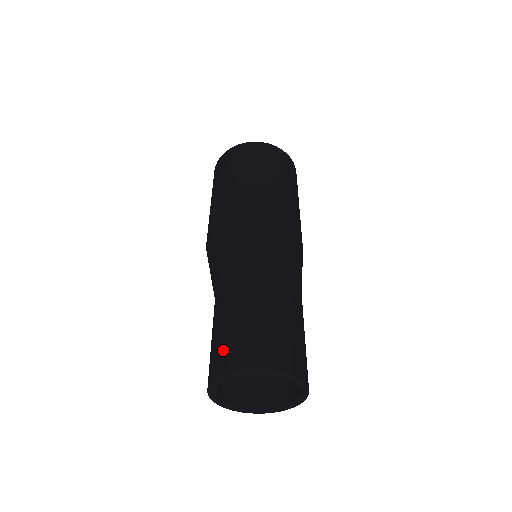
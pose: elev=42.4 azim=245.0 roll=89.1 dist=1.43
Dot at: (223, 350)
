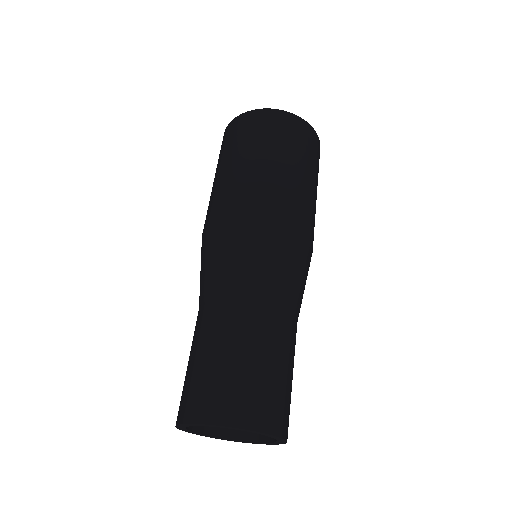
Dot at: (186, 392)
